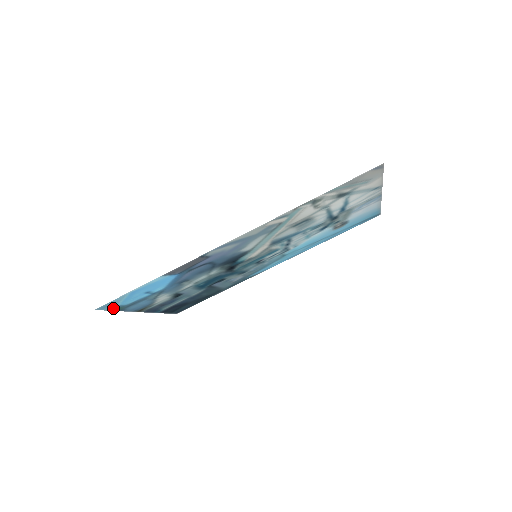
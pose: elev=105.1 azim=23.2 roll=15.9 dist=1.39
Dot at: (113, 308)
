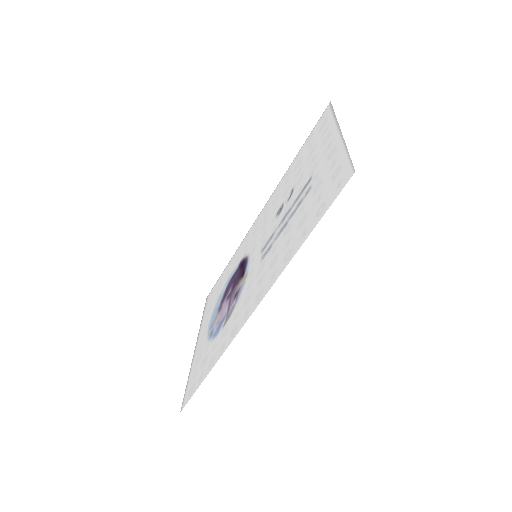
Dot at: (186, 390)
